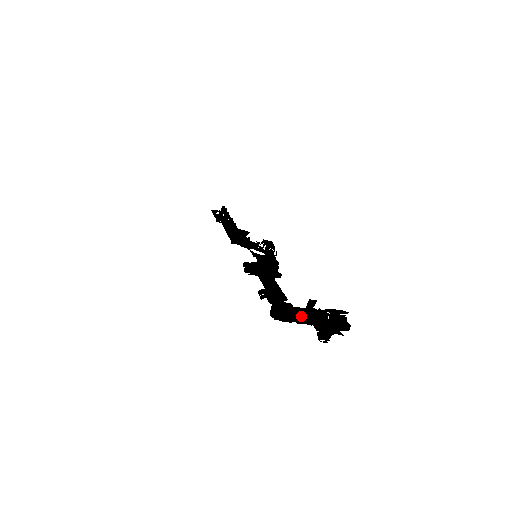
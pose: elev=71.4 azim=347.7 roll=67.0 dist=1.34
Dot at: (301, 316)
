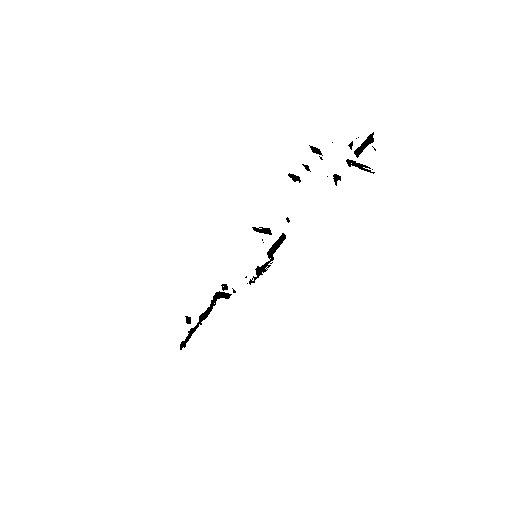
Dot at: occluded
